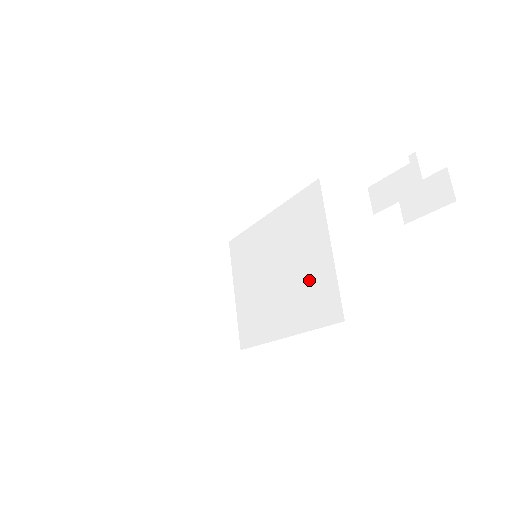
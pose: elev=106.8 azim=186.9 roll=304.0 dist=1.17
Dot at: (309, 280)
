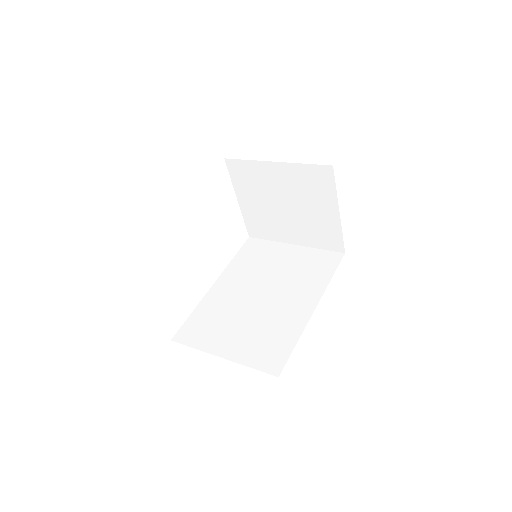
Dot at: (297, 267)
